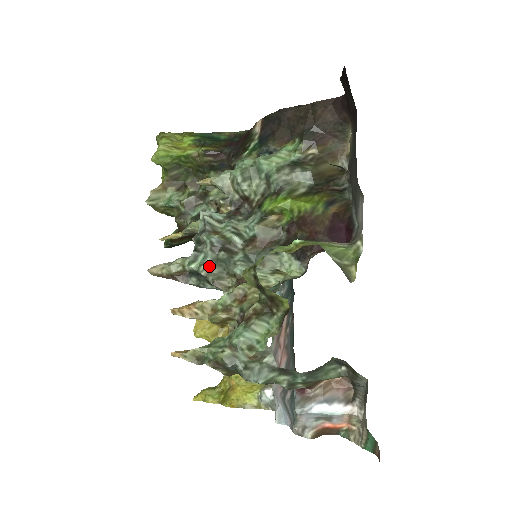
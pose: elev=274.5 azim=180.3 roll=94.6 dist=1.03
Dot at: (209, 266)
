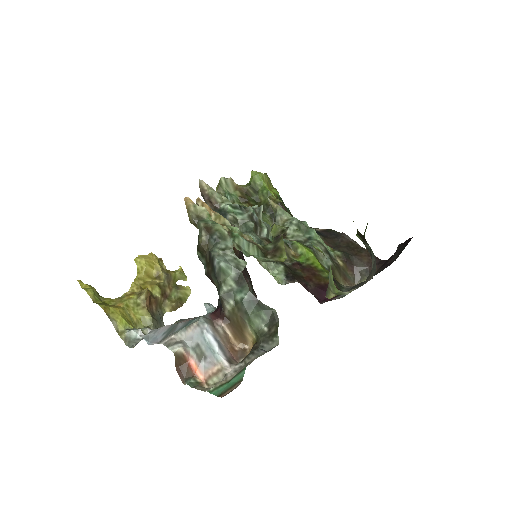
Dot at: (236, 219)
